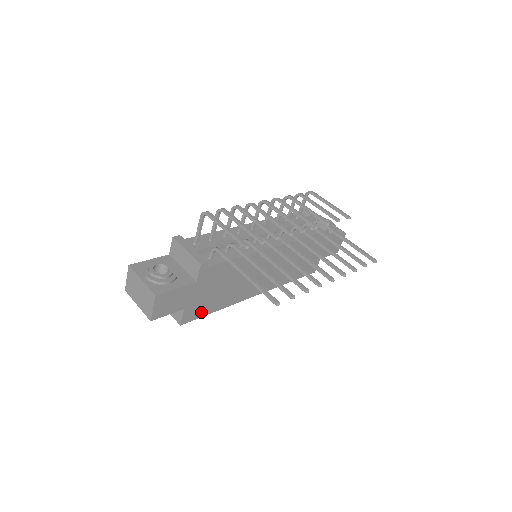
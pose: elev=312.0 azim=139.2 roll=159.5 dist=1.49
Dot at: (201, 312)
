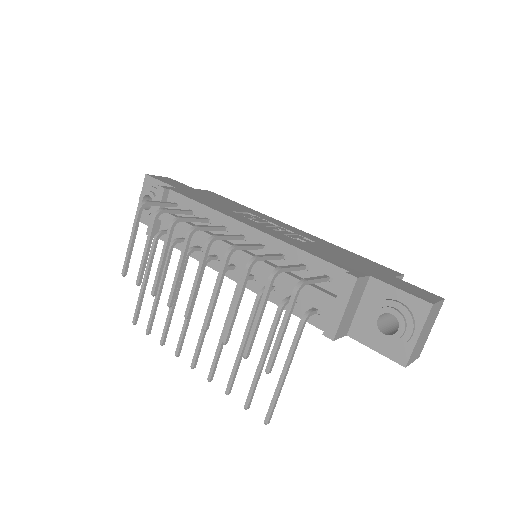
Dot at: occluded
